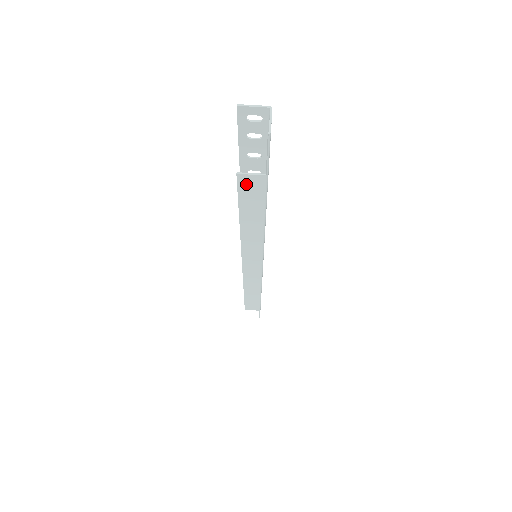
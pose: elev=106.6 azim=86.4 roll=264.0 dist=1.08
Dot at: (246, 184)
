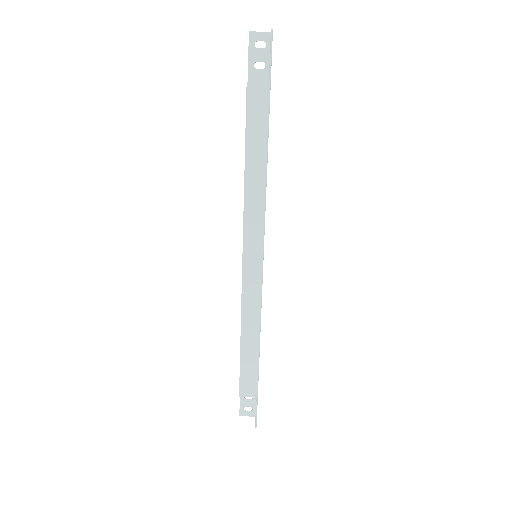
Dot at: (253, 97)
